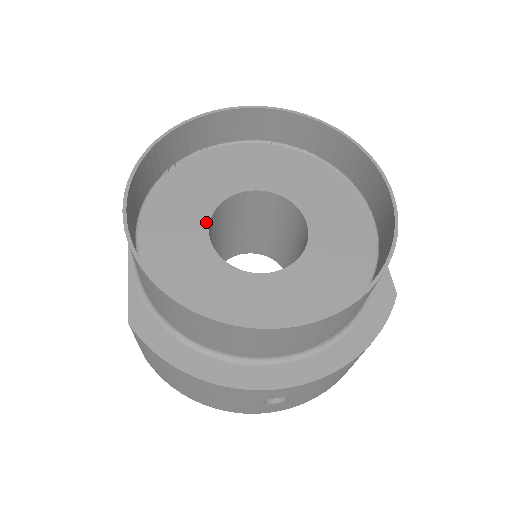
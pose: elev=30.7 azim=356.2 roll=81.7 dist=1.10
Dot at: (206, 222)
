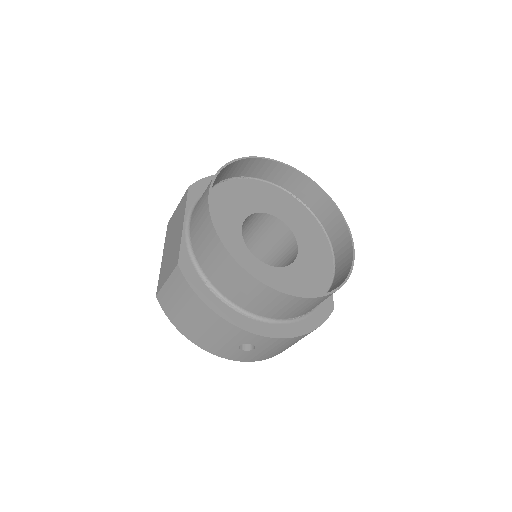
Dot at: (241, 222)
